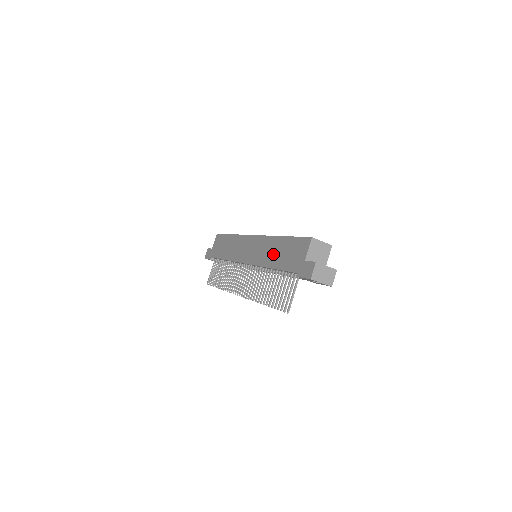
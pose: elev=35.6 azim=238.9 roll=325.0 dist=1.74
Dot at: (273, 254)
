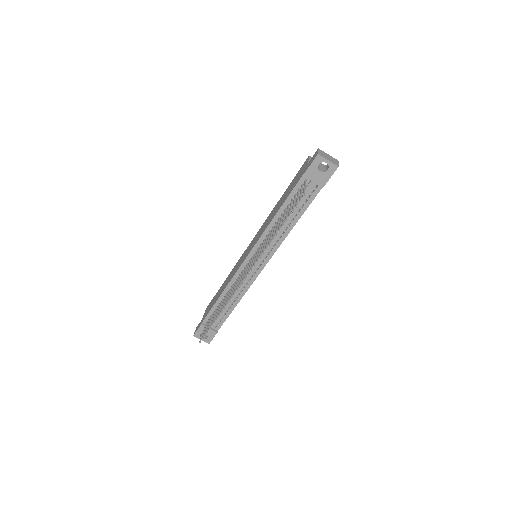
Dot at: (275, 210)
